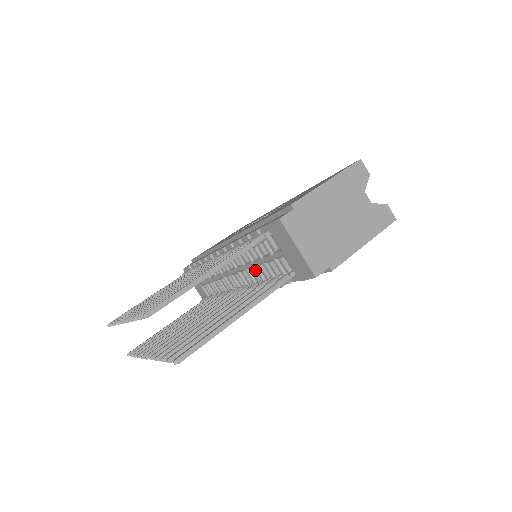
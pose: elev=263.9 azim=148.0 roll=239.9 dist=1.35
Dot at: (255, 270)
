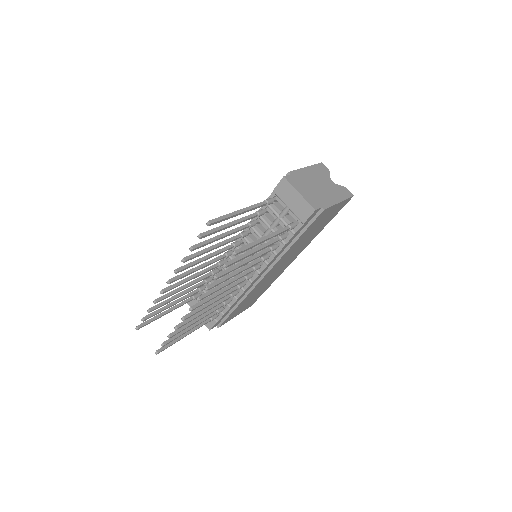
Dot at: occluded
